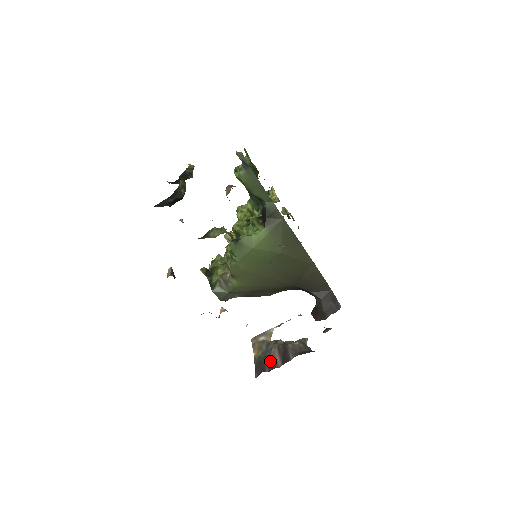
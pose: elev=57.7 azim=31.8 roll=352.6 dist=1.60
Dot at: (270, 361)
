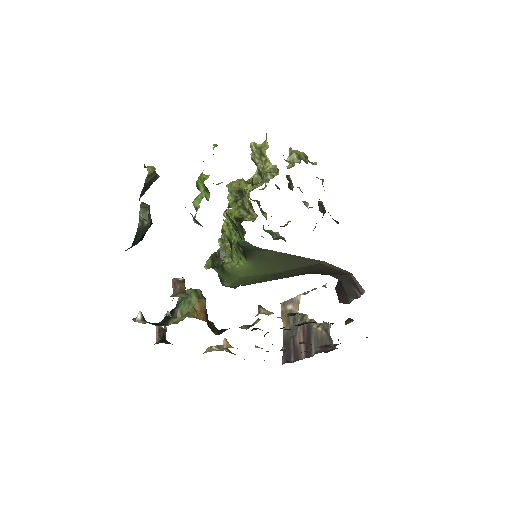
Dot at: (295, 347)
